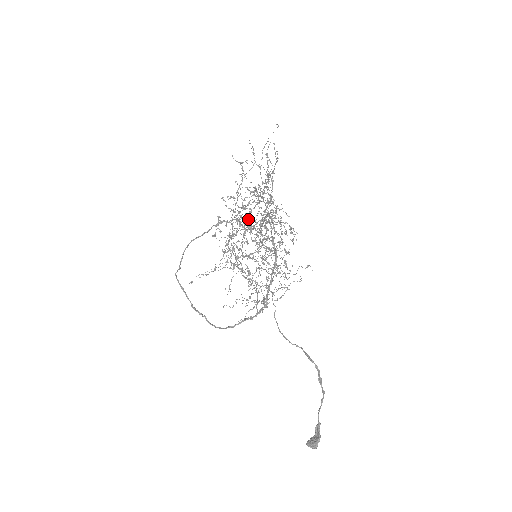
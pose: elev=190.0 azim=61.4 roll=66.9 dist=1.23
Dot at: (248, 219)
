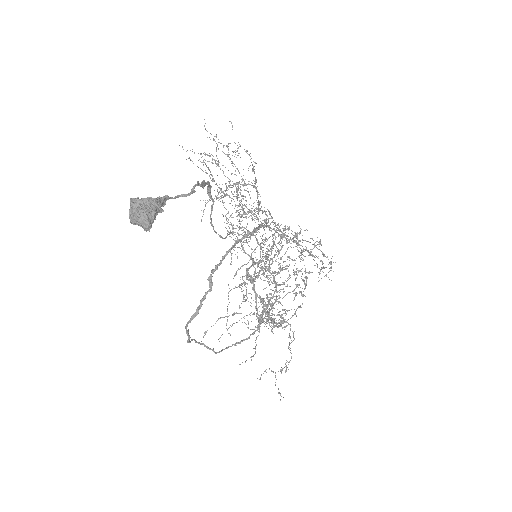
Dot at: occluded
